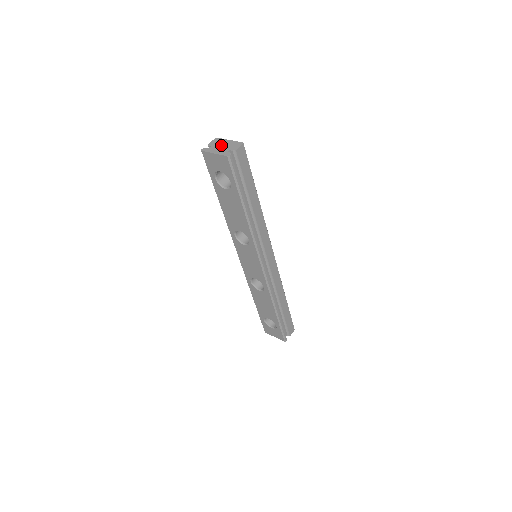
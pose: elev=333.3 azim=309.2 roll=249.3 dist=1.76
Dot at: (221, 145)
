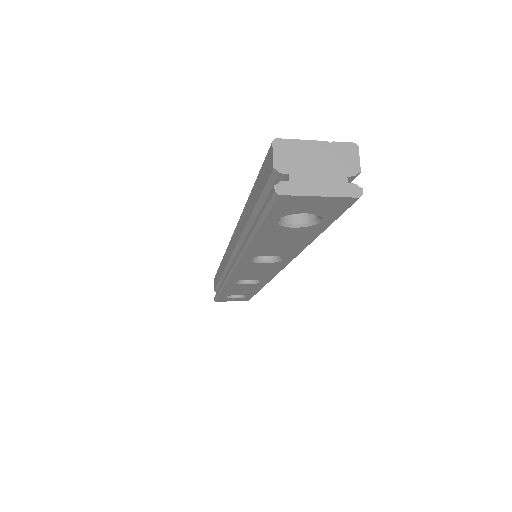
Dot at: (312, 164)
